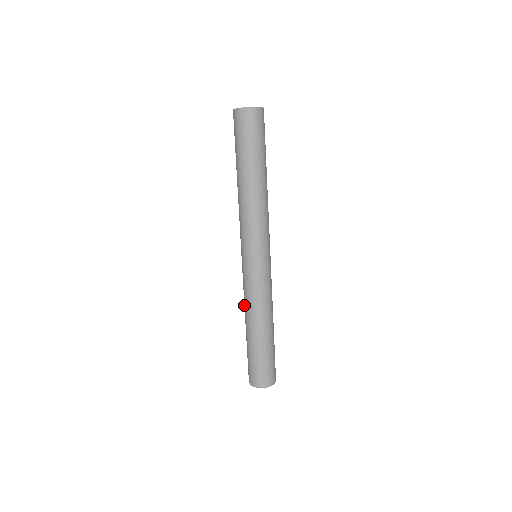
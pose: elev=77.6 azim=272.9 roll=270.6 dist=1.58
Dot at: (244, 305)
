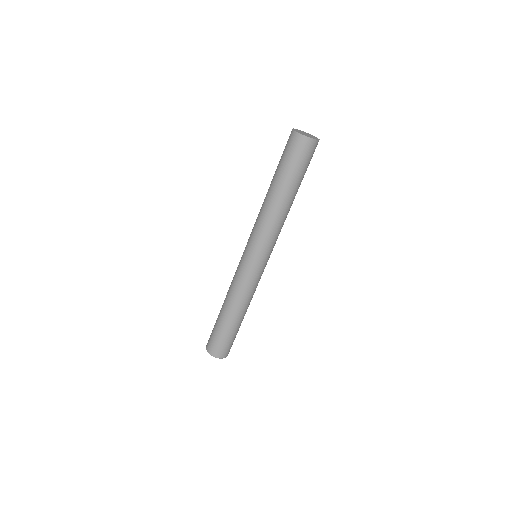
Dot at: occluded
